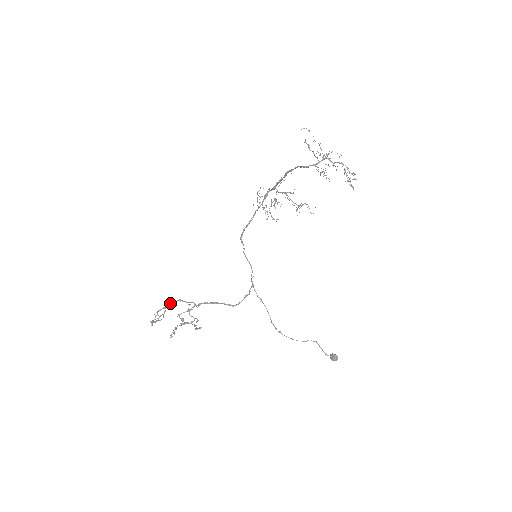
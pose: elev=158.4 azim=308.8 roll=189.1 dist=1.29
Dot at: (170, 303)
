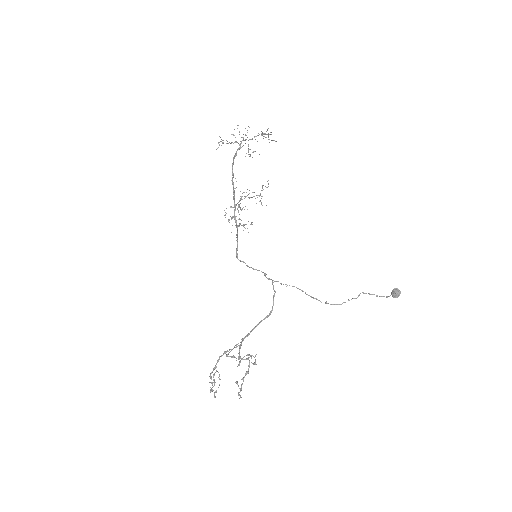
Dot at: (217, 361)
